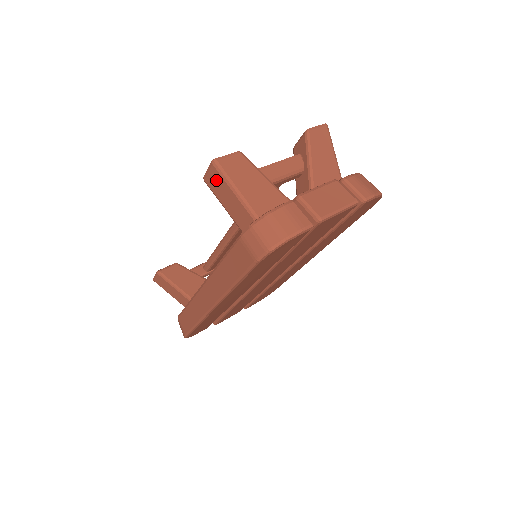
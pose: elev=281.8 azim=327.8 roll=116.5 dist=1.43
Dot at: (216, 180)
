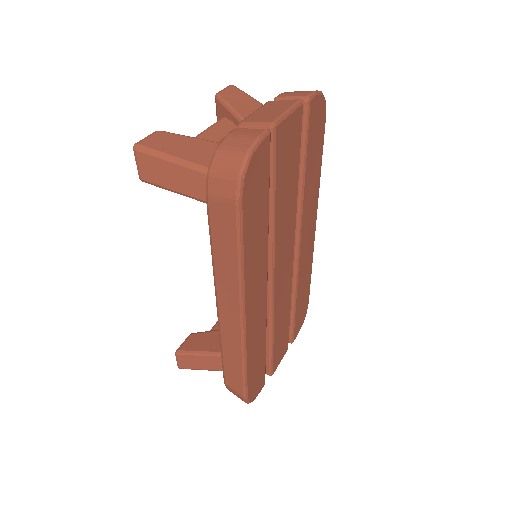
Dot at: (150, 166)
